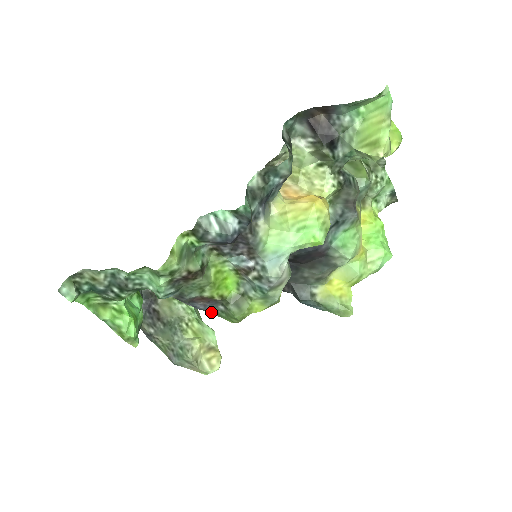
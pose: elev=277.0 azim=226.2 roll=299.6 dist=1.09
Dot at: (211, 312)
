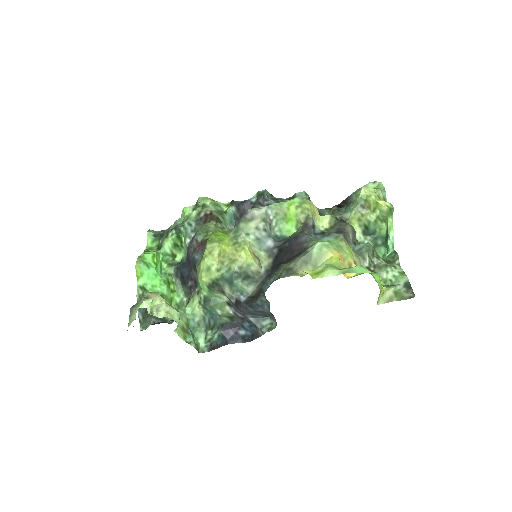
Dot at: (196, 263)
